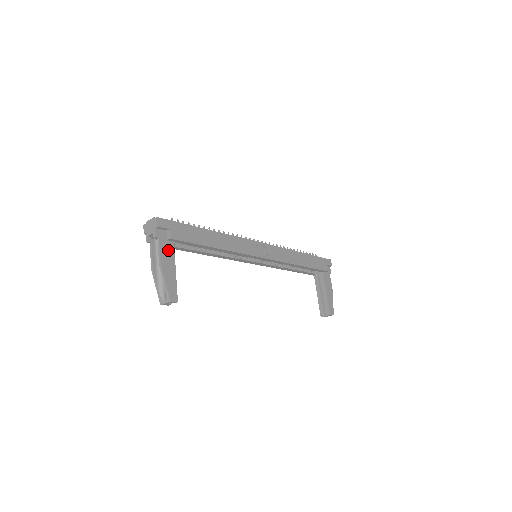
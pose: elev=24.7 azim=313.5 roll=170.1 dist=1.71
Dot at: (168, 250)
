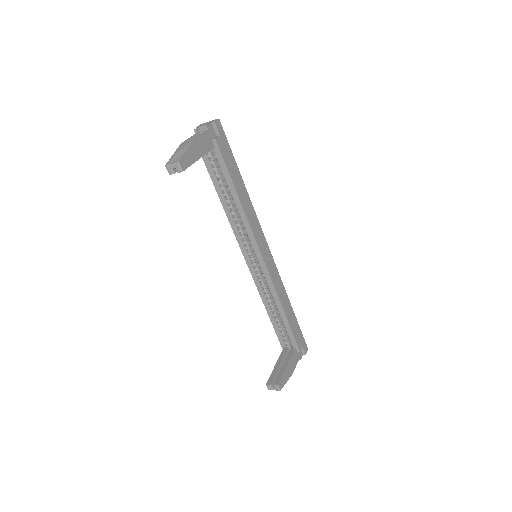
Dot at: (207, 143)
